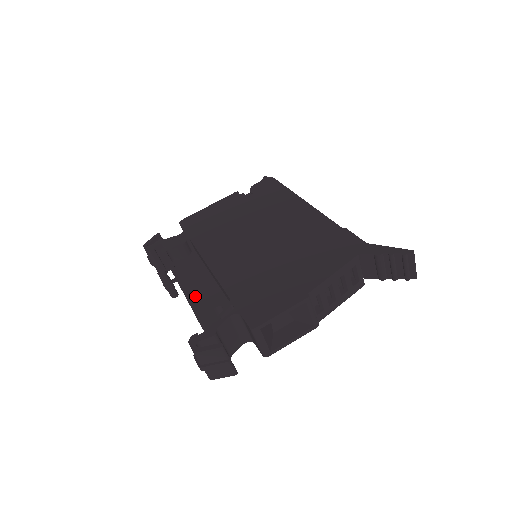
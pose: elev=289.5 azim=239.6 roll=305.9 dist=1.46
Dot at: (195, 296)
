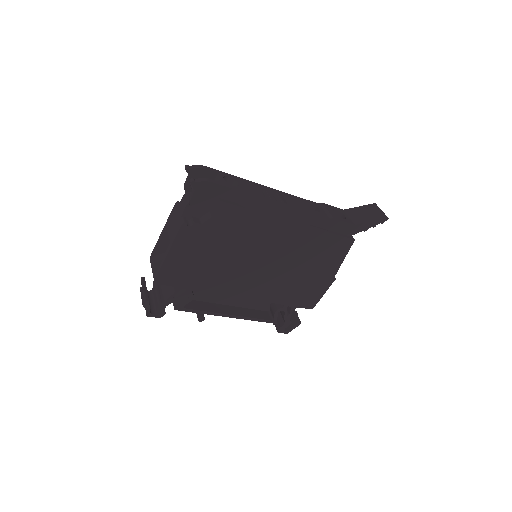
Dot at: (238, 305)
